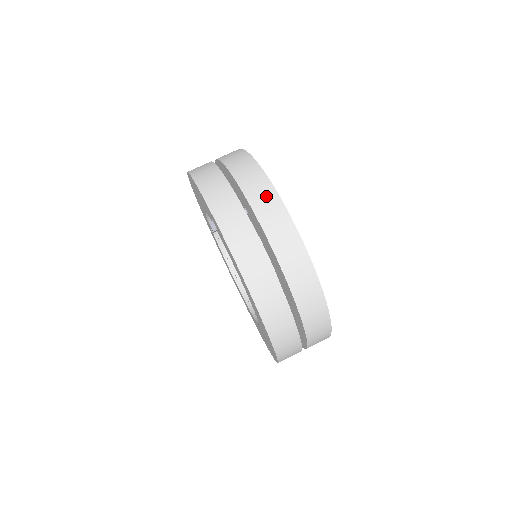
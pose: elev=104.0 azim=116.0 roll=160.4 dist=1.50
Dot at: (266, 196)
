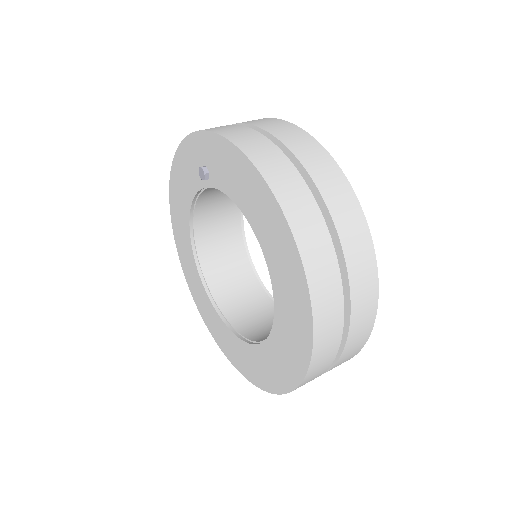
Dot at: (263, 120)
